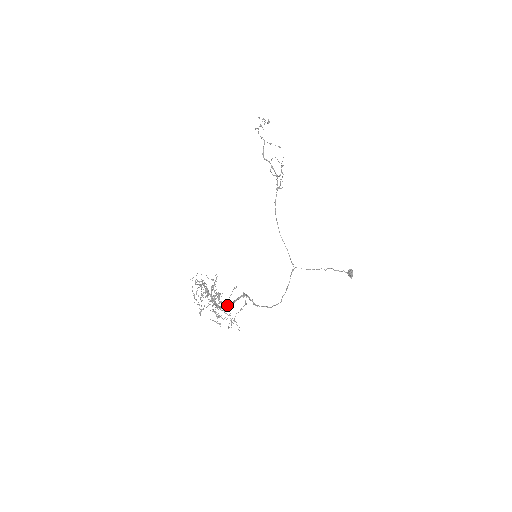
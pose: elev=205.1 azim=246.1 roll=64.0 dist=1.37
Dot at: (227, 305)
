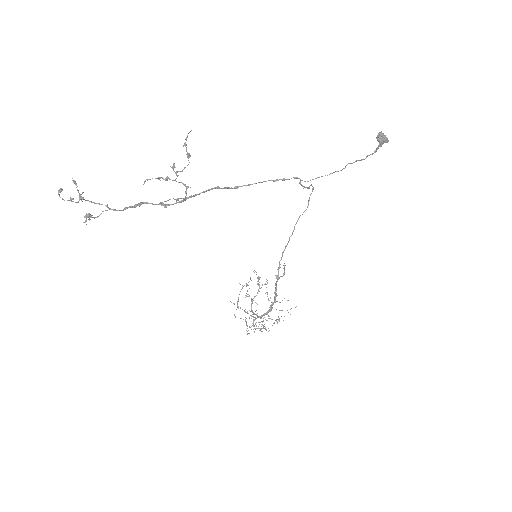
Dot at: (273, 303)
